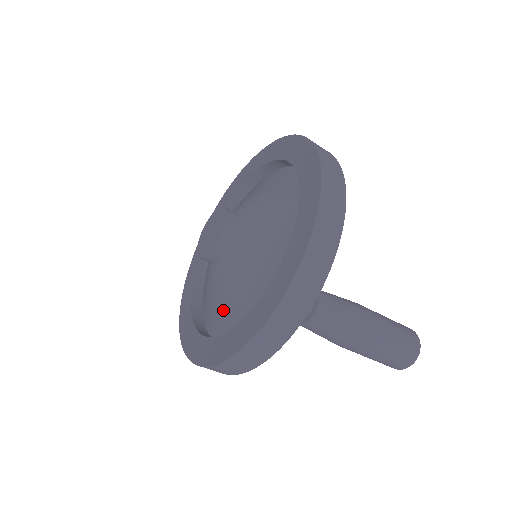
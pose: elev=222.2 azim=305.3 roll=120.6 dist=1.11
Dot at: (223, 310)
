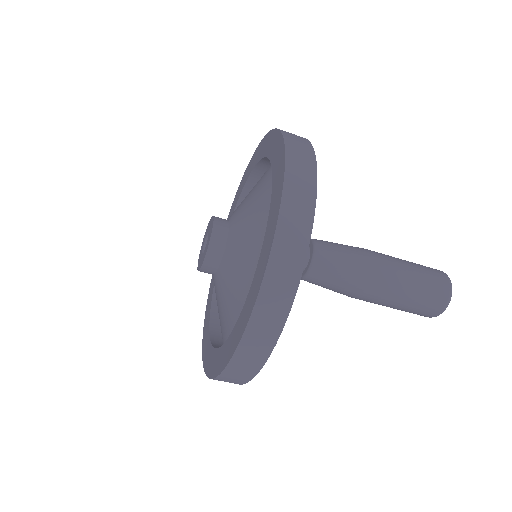
Dot at: (233, 310)
